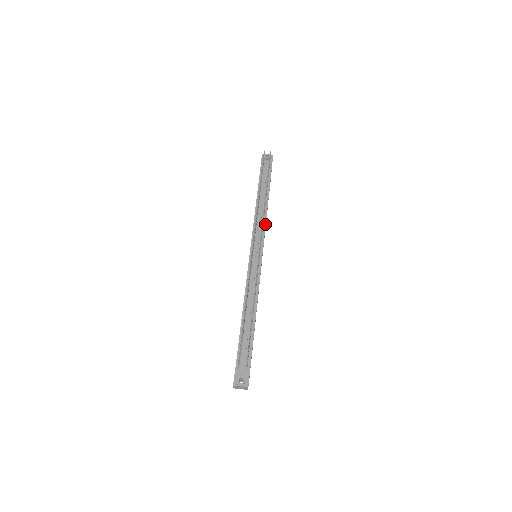
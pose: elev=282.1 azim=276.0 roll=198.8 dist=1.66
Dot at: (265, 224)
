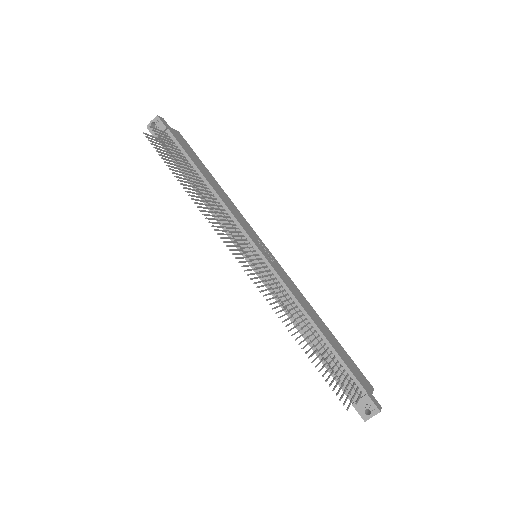
Dot at: (229, 212)
